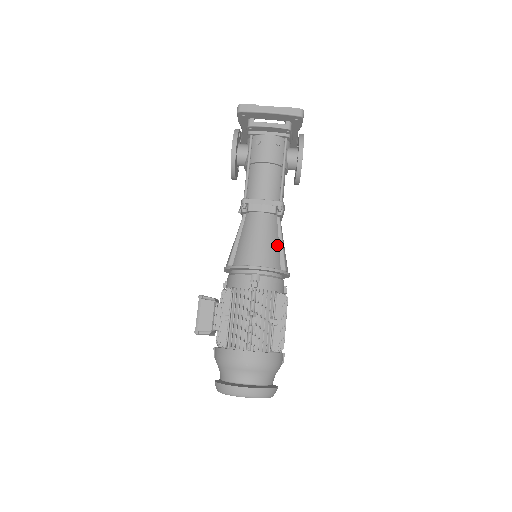
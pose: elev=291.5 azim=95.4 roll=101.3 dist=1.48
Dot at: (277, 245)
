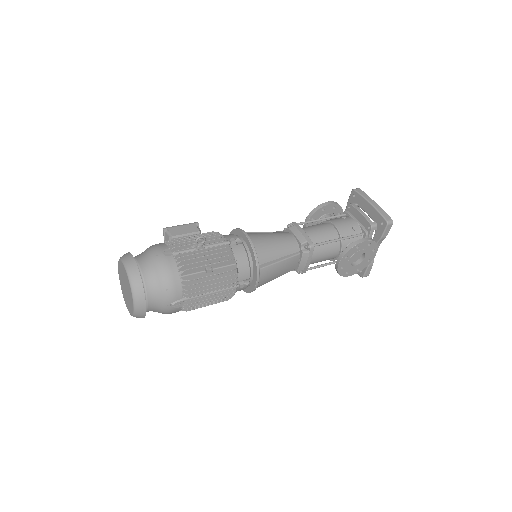
Dot at: (276, 256)
